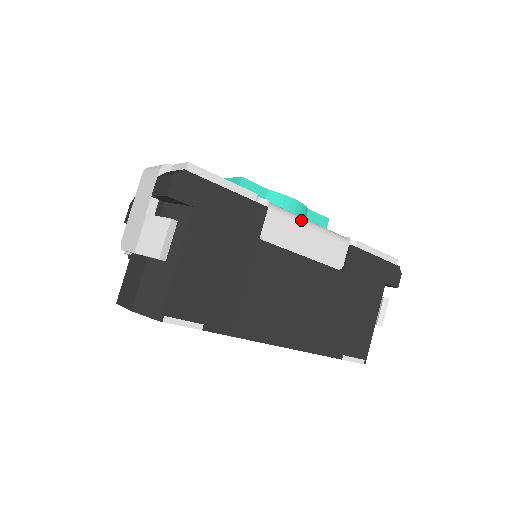
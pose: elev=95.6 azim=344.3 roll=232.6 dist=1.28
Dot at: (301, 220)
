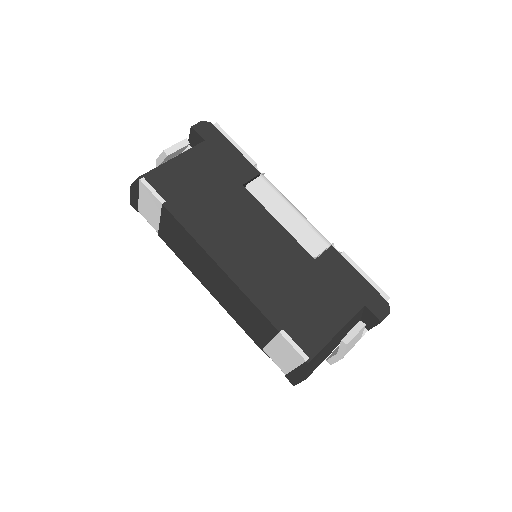
Dot at: (288, 200)
